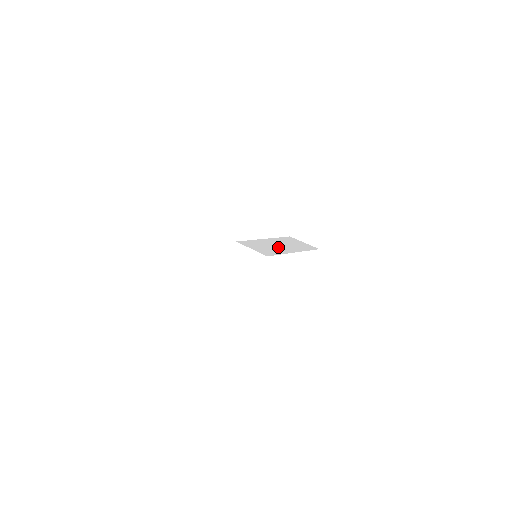
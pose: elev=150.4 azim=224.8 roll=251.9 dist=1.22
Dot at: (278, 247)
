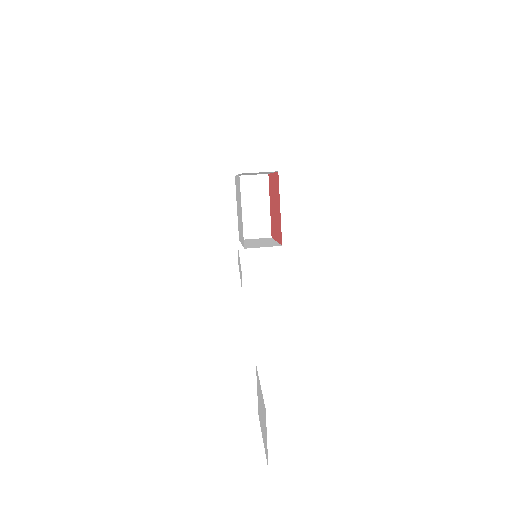
Dot at: (263, 243)
